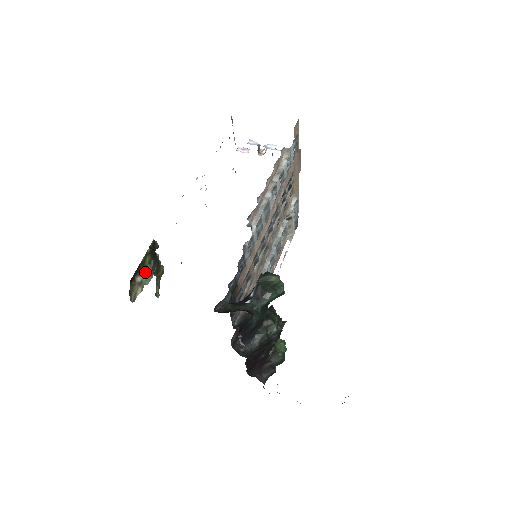
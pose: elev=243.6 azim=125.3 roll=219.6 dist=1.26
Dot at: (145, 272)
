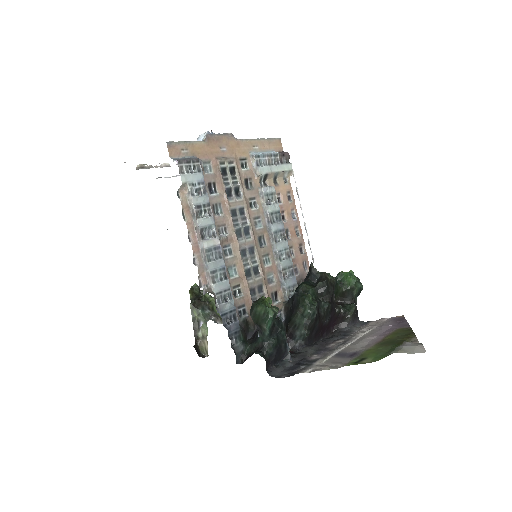
Dot at: (200, 325)
